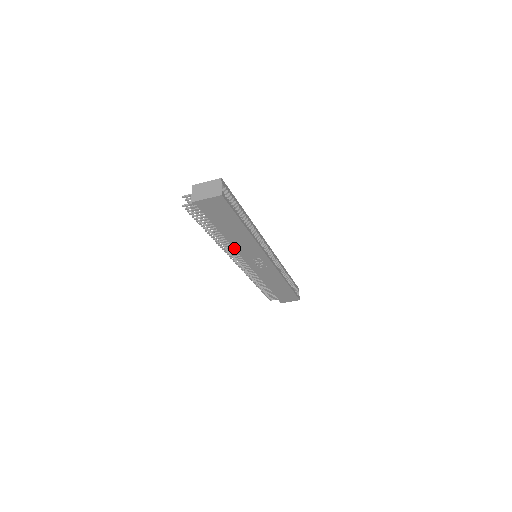
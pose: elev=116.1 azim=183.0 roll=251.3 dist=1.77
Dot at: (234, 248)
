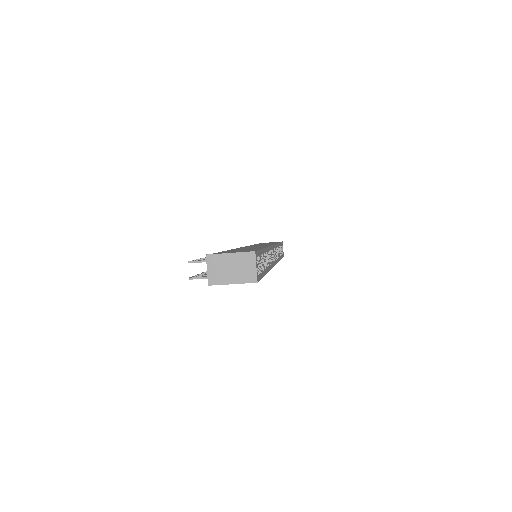
Dot at: occluded
